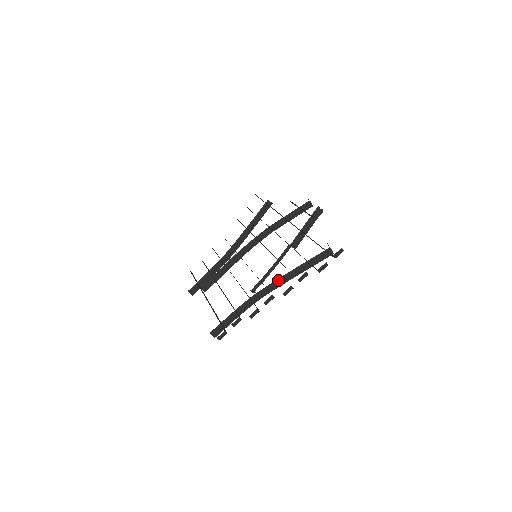
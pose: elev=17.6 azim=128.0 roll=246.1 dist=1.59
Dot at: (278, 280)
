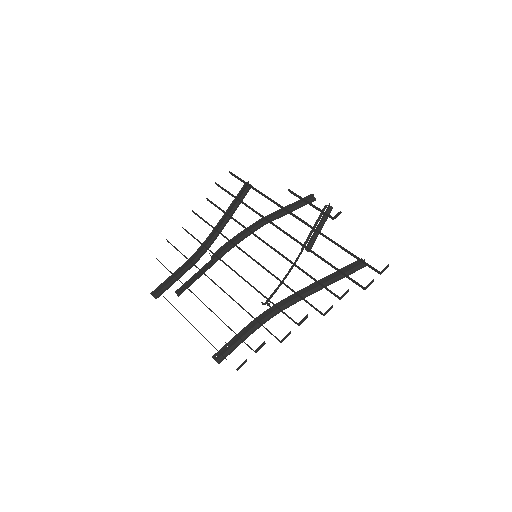
Dot at: (302, 293)
